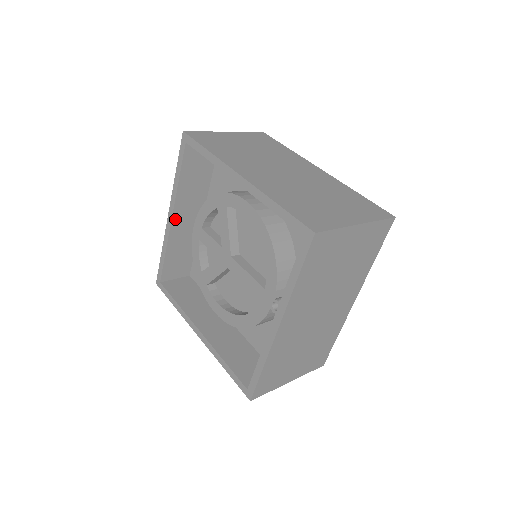
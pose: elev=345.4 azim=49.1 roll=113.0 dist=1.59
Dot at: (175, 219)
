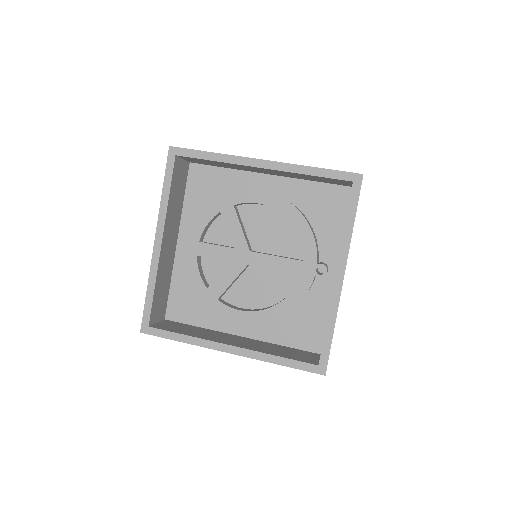
Dot at: (163, 243)
